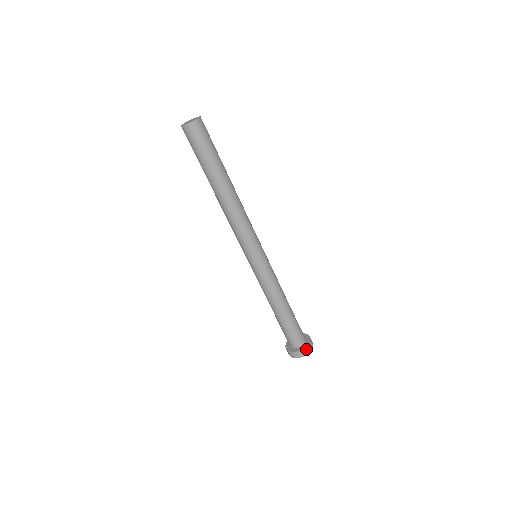
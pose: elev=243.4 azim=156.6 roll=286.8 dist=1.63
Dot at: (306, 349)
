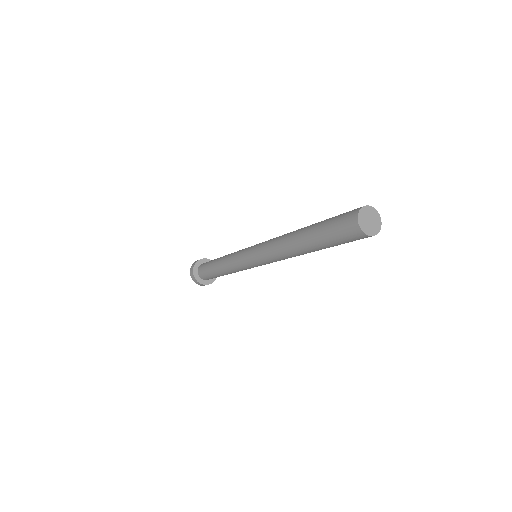
Dot at: occluded
